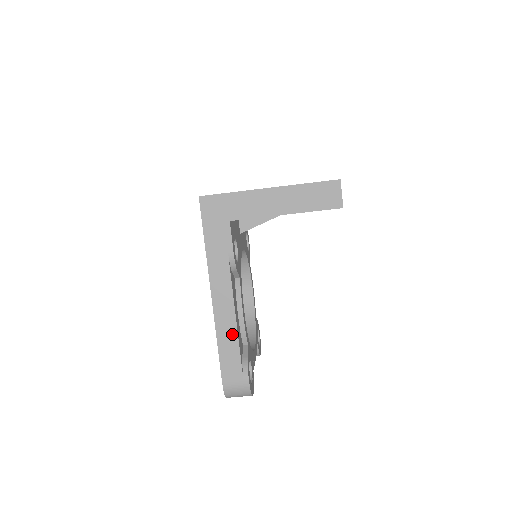
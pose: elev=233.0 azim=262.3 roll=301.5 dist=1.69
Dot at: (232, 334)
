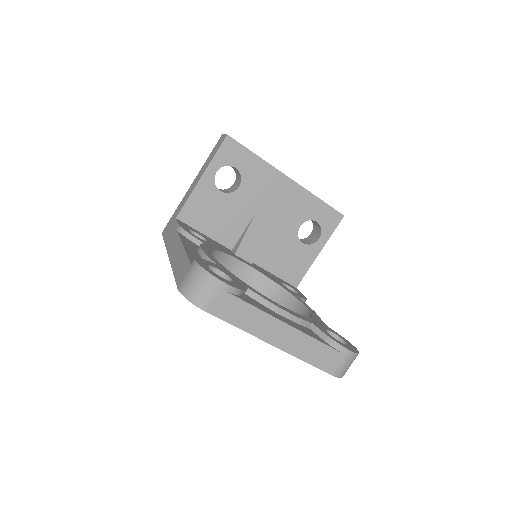
Dot at: (181, 254)
